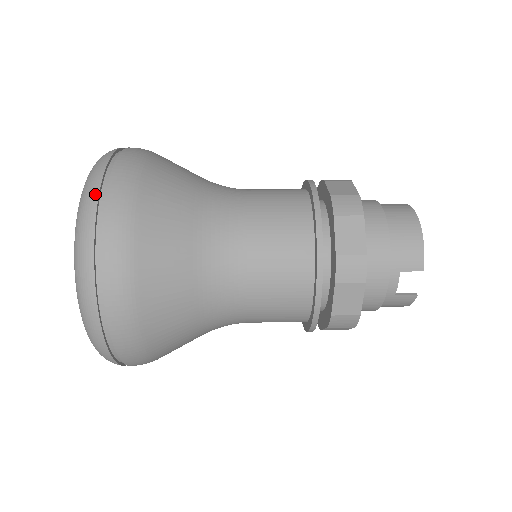
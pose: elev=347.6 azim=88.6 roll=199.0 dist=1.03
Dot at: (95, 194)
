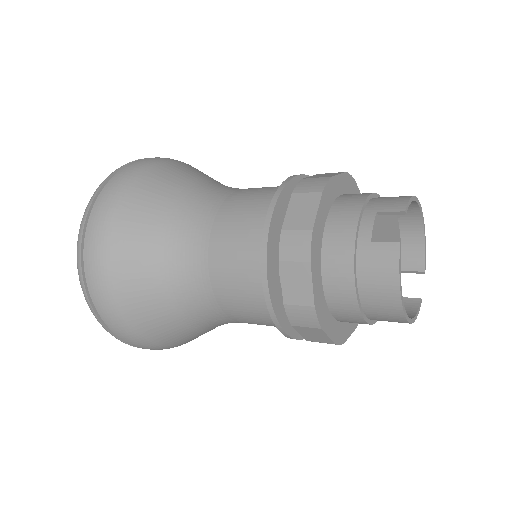
Dot at: occluded
